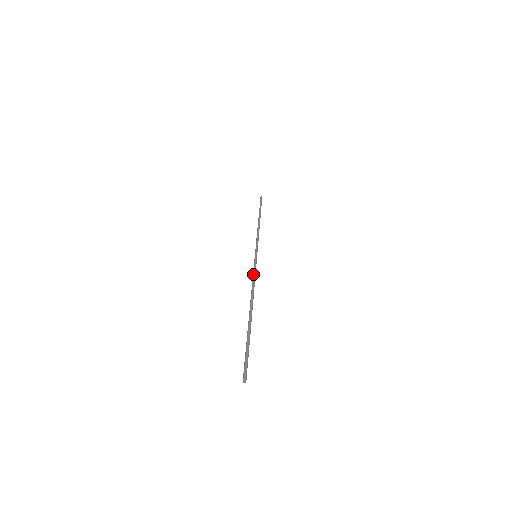
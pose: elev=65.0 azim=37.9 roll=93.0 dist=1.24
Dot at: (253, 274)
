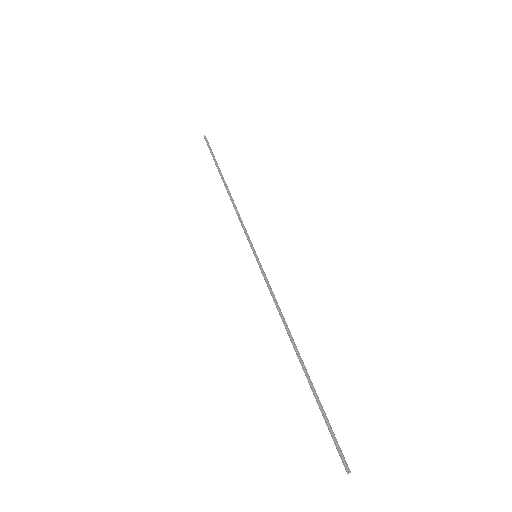
Dot at: (270, 292)
